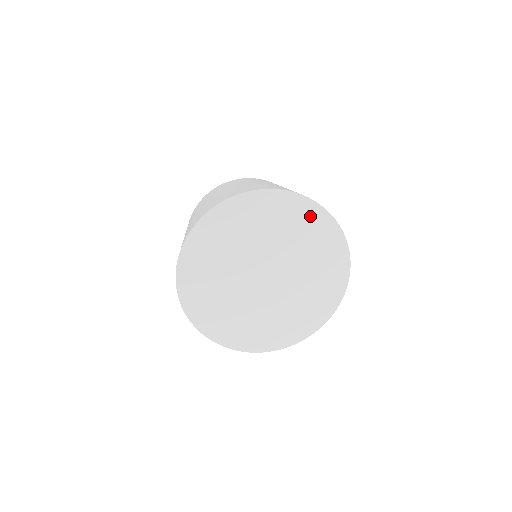
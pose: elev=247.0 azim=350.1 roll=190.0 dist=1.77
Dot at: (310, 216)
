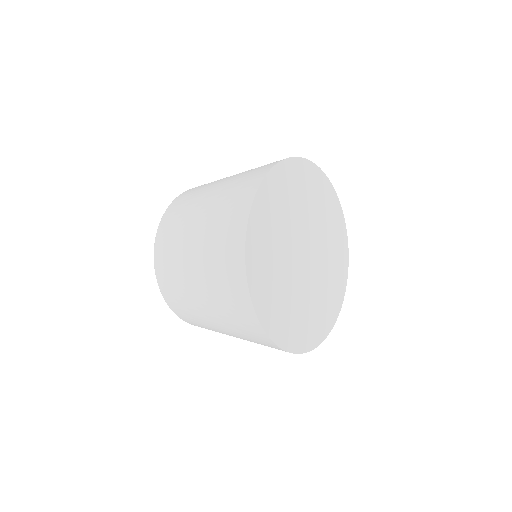
Dot at: (334, 208)
